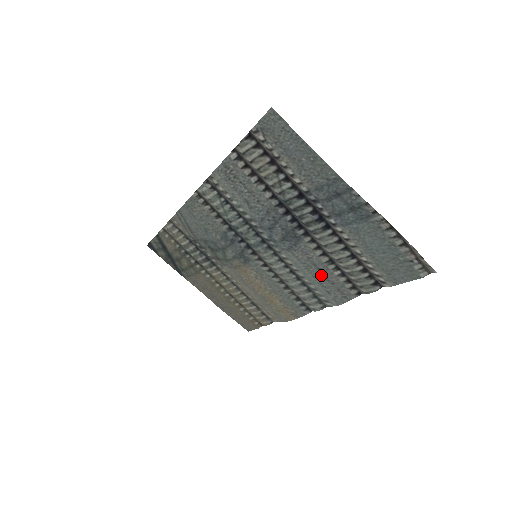
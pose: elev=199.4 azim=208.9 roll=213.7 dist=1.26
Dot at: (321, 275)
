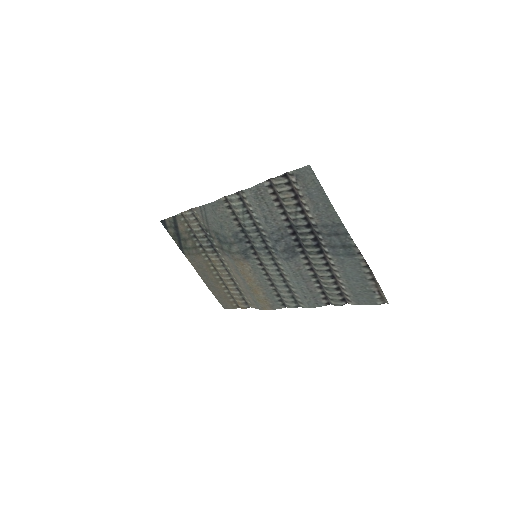
Dot at: (304, 284)
